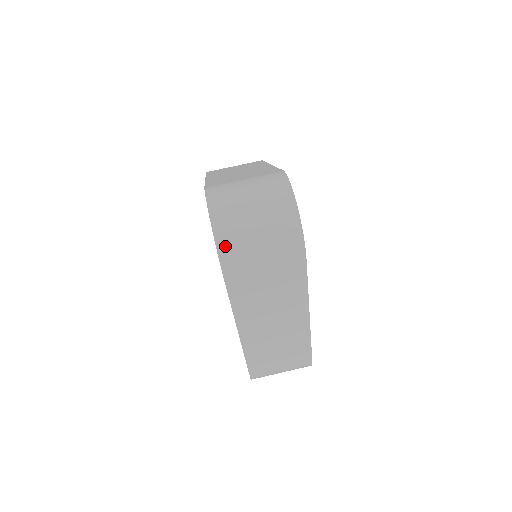
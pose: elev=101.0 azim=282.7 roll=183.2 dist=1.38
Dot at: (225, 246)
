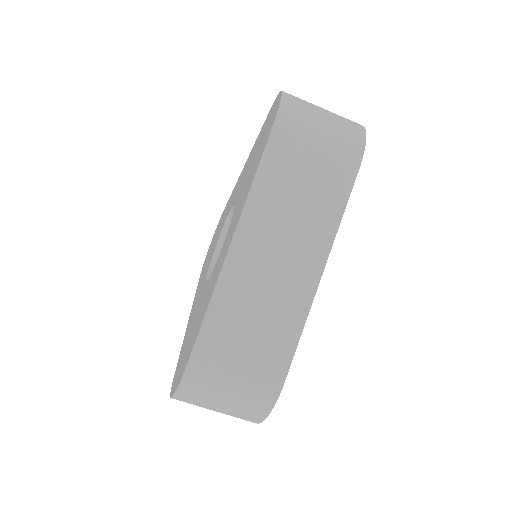
Dot at: occluded
